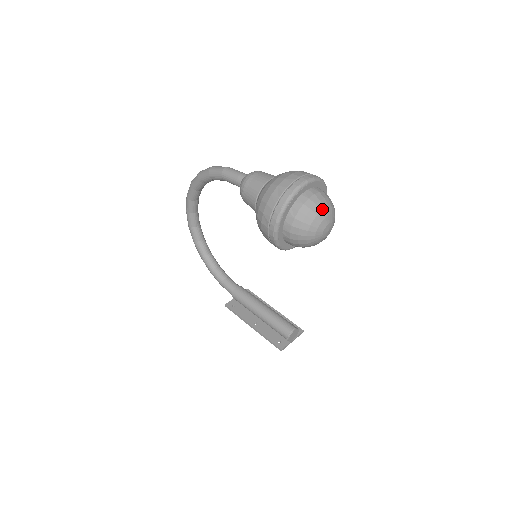
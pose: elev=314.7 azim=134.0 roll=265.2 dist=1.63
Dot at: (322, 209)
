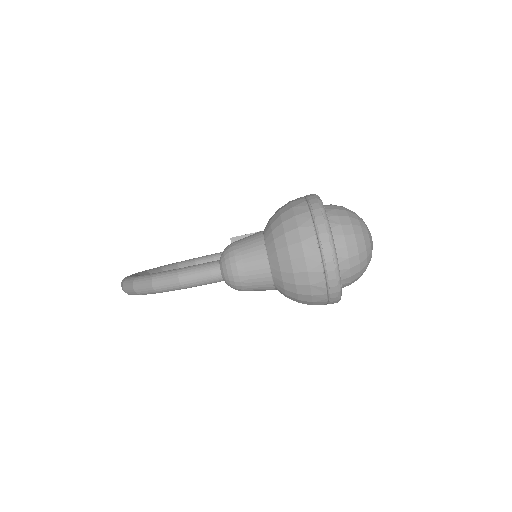
Dot at: (365, 247)
